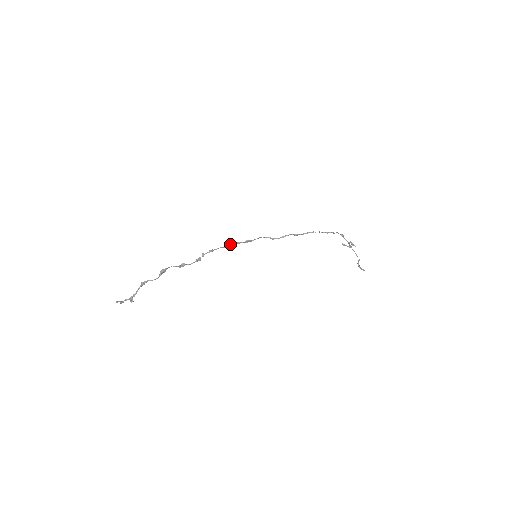
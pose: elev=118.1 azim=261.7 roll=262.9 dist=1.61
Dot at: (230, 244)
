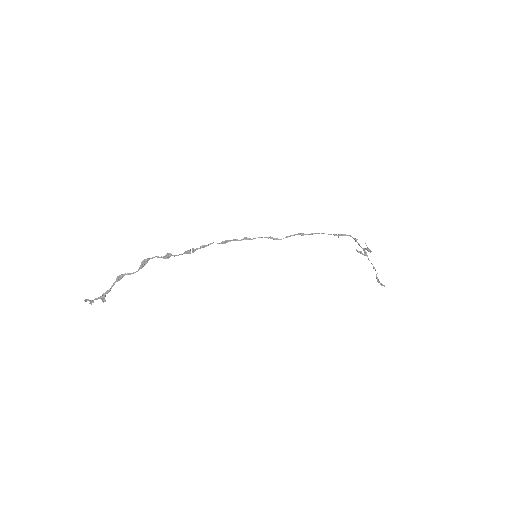
Dot at: (226, 240)
